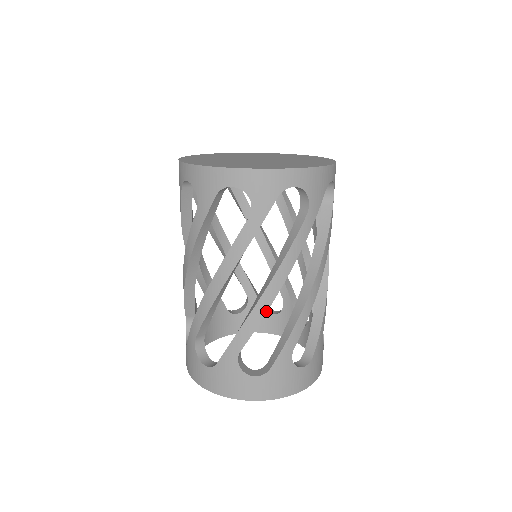
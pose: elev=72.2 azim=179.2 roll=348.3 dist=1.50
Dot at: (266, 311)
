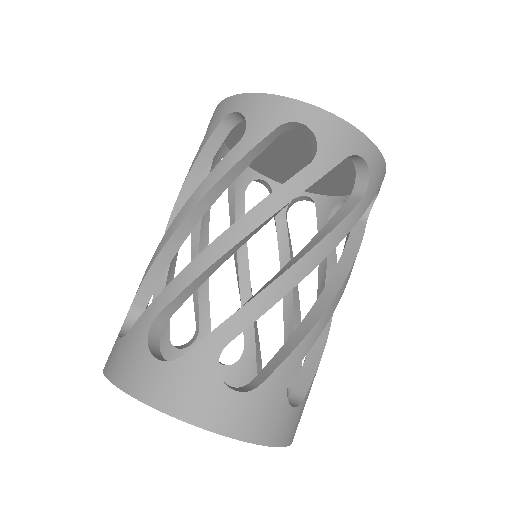
Dot at: (210, 264)
